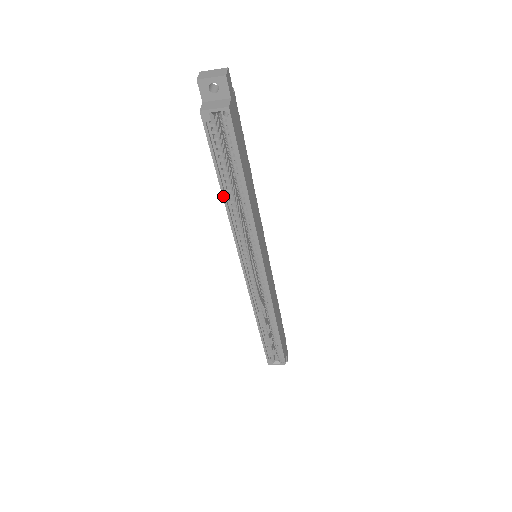
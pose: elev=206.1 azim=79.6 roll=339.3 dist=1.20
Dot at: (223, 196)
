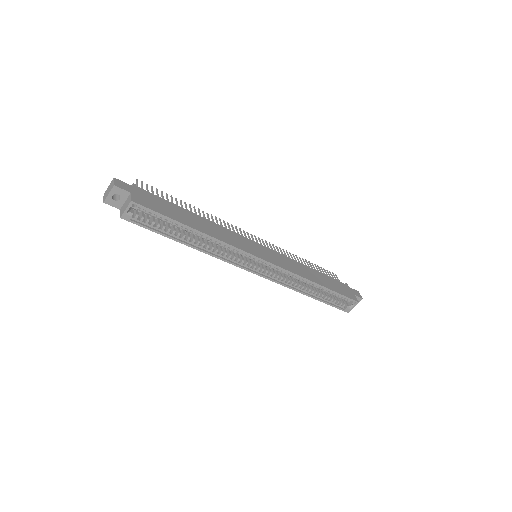
Dot at: (188, 246)
